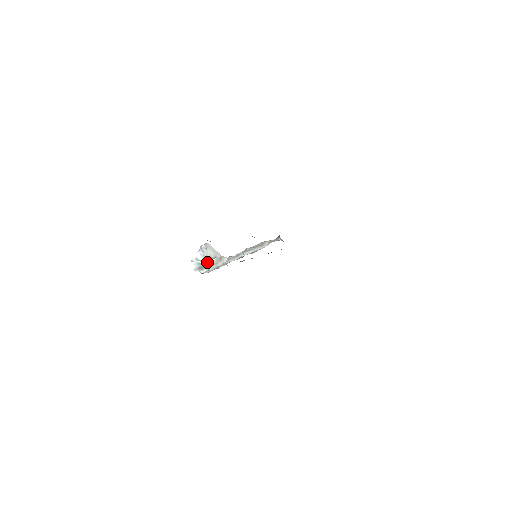
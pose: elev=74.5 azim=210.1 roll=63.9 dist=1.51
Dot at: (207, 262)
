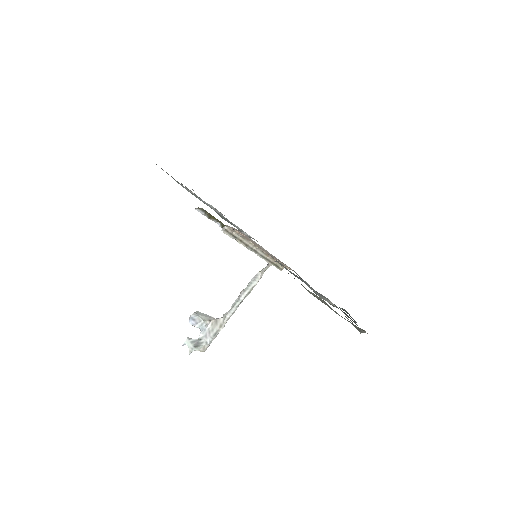
Dot at: (202, 333)
